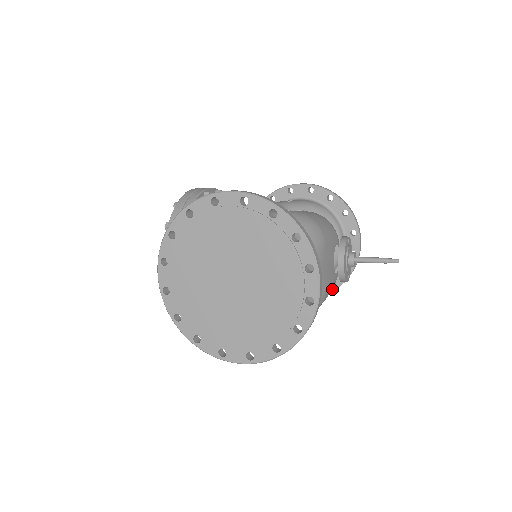
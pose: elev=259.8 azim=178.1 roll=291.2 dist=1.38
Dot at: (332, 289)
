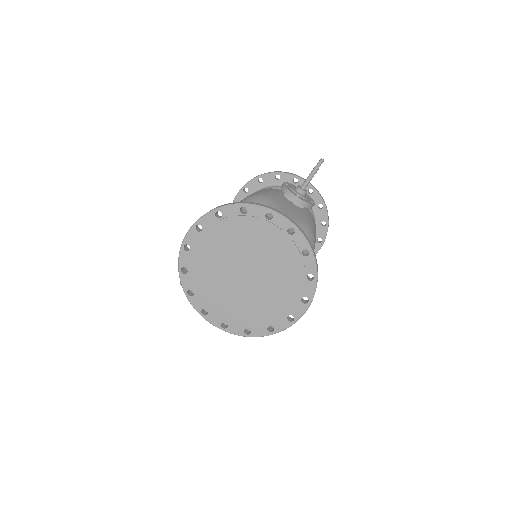
Dot at: (326, 224)
